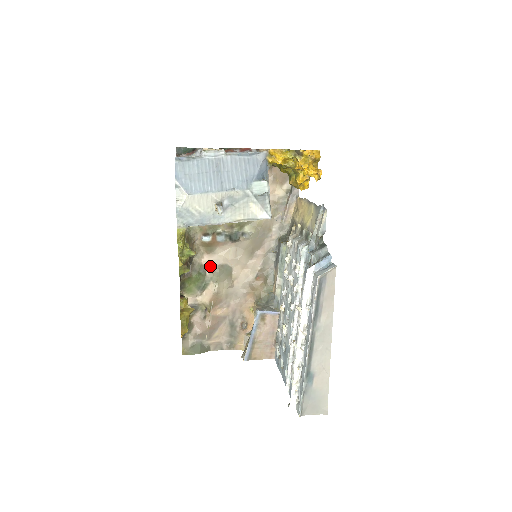
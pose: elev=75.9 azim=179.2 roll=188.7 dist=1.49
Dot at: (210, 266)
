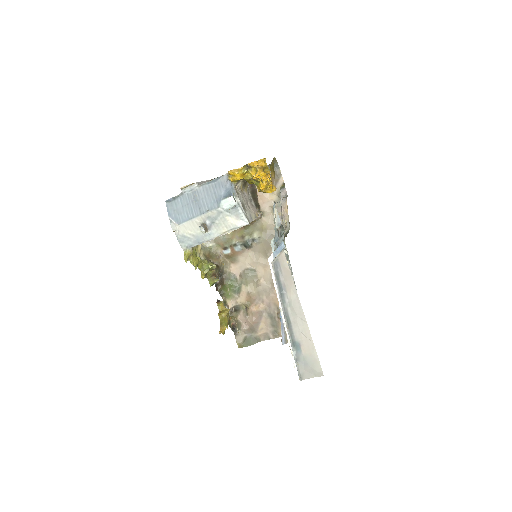
Dot at: (238, 272)
